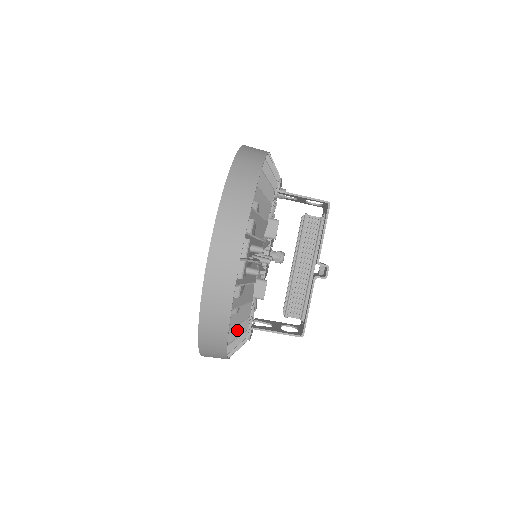
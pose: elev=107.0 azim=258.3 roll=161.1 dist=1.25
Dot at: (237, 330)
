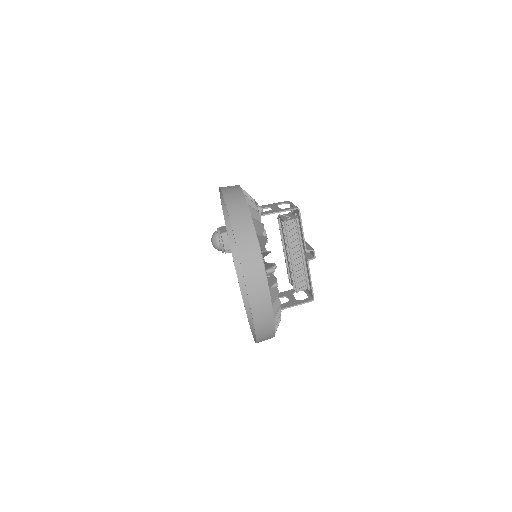
Dot at: occluded
